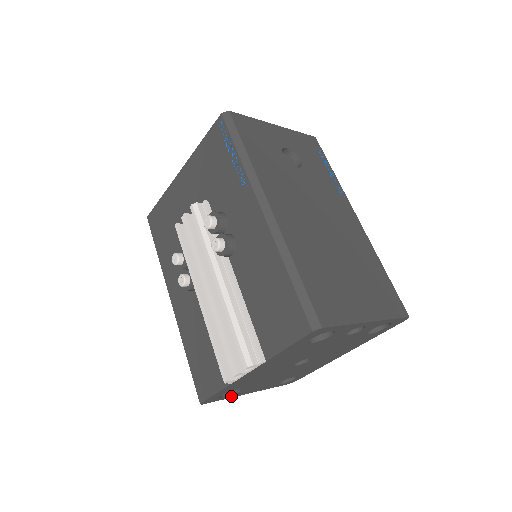
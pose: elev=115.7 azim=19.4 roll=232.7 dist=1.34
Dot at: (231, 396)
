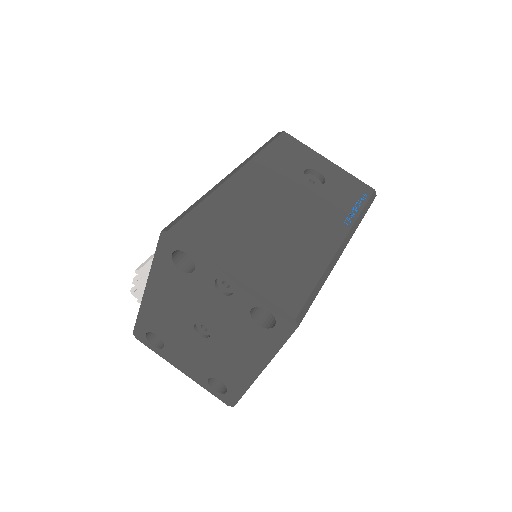
Dot at: (161, 353)
